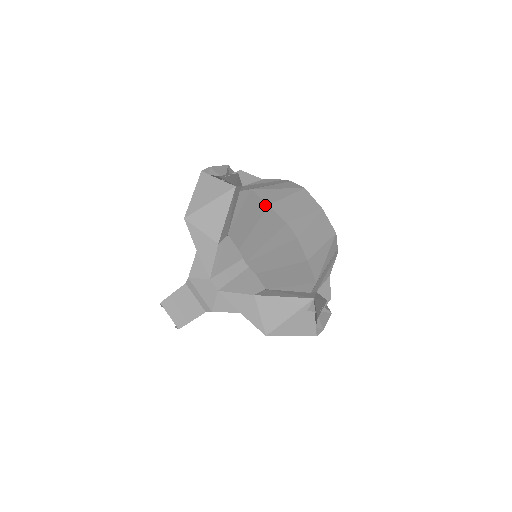
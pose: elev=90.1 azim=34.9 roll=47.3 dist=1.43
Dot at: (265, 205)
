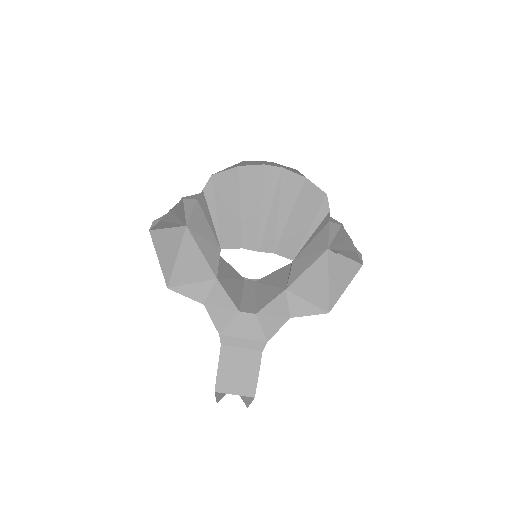
Dot at: (235, 171)
